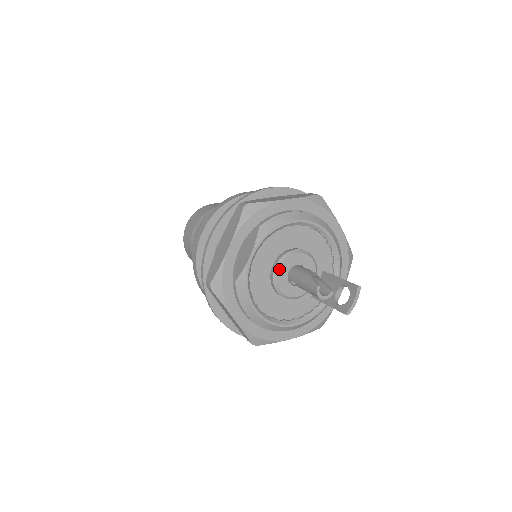
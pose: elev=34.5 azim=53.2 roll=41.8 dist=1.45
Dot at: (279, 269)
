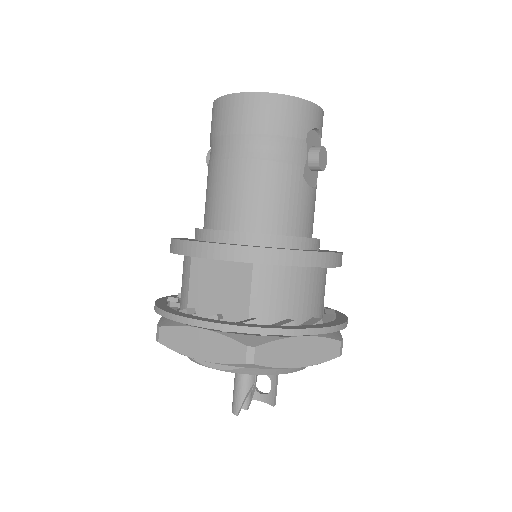
Dot at: occluded
